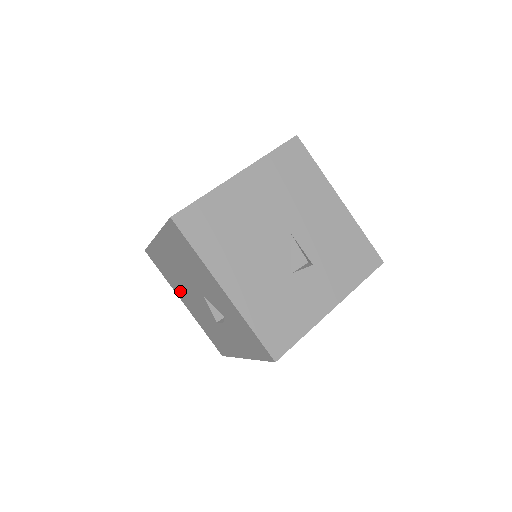
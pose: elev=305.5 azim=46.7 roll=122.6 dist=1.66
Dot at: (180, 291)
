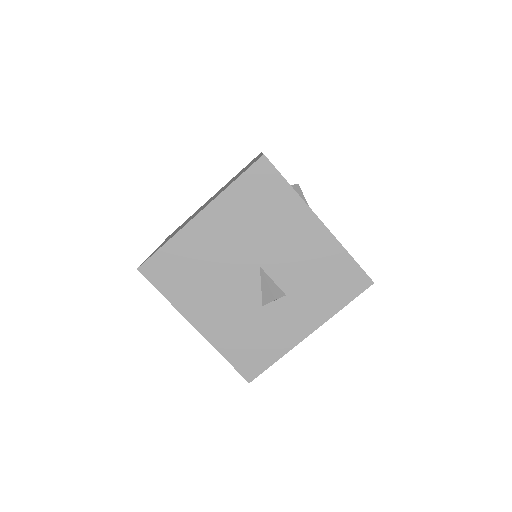
Dot at: occluded
